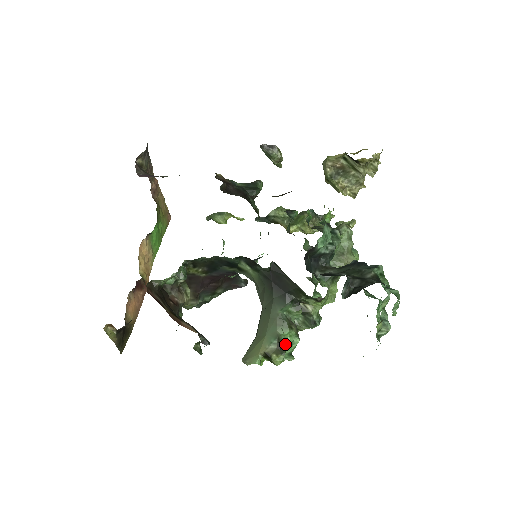
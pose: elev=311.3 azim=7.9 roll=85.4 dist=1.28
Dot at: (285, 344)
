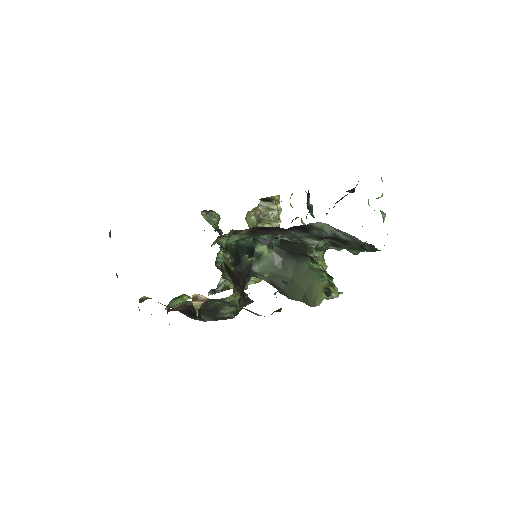
Dot at: occluded
